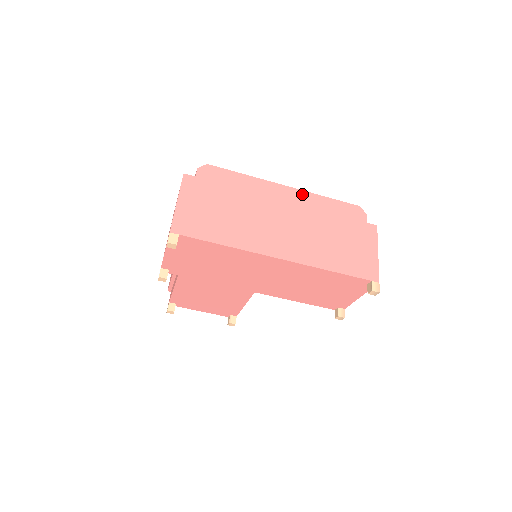
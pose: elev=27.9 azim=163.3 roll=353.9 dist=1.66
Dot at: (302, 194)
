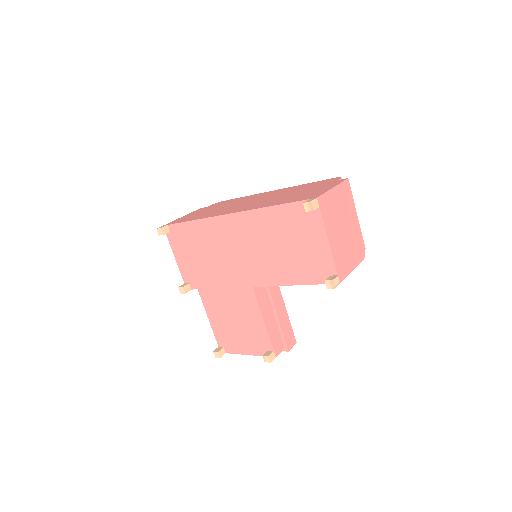
Dot at: (284, 189)
